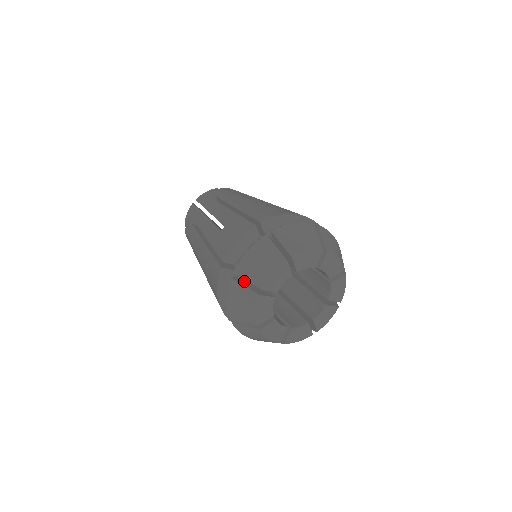
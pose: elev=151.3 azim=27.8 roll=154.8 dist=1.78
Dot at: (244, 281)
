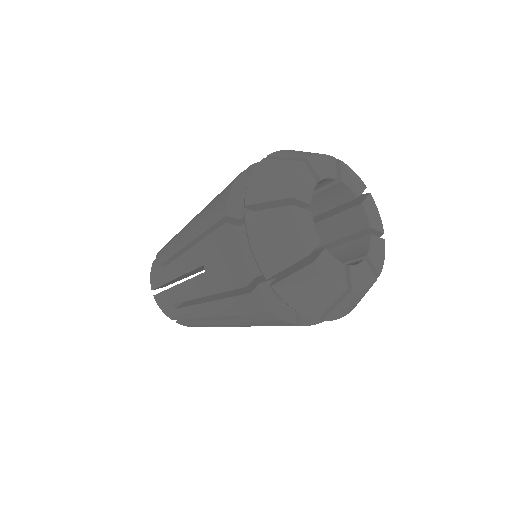
Dot at: occluded
